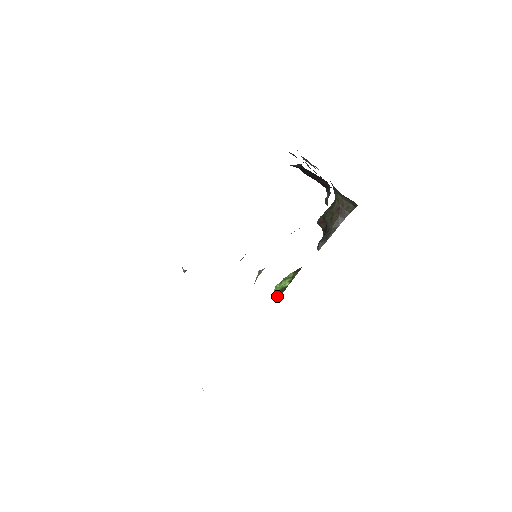
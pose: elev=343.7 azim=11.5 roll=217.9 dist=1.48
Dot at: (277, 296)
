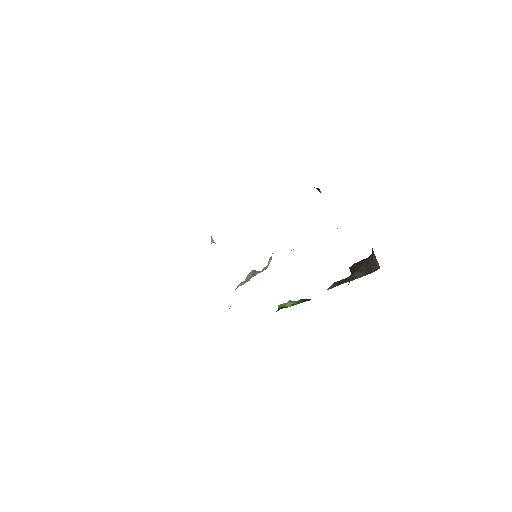
Dot at: occluded
